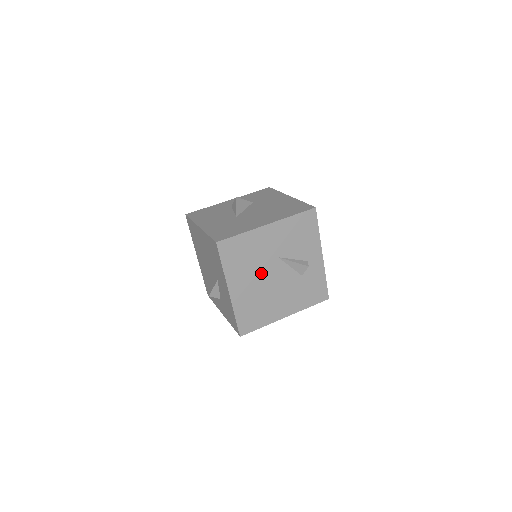
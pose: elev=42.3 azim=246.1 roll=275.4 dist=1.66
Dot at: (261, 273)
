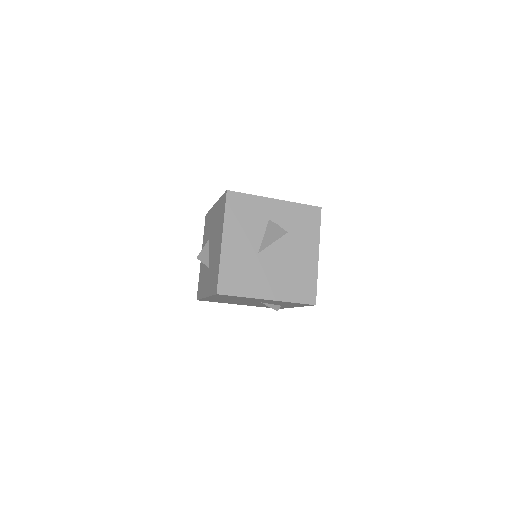
Dot at: (239, 300)
